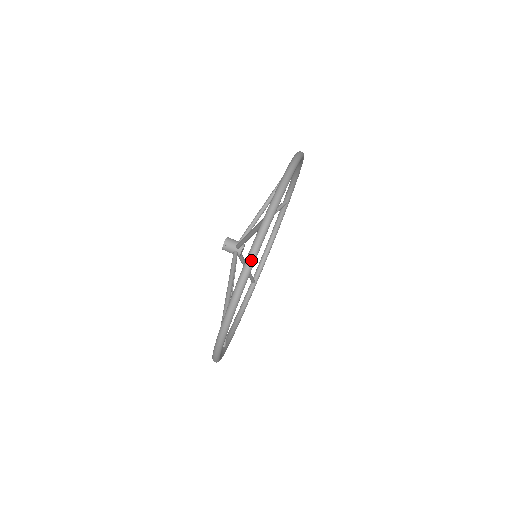
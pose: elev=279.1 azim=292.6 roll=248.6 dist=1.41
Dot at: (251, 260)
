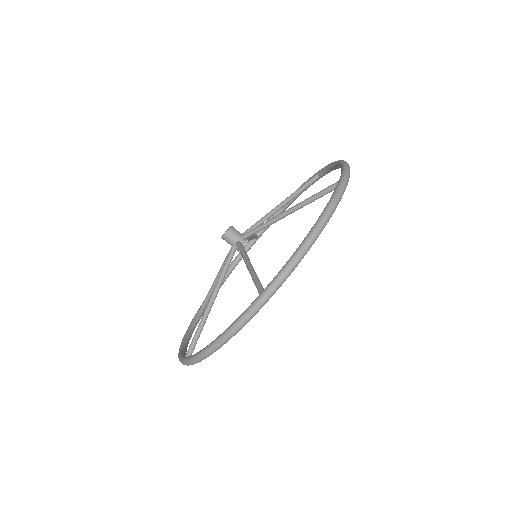
Dot at: (229, 336)
